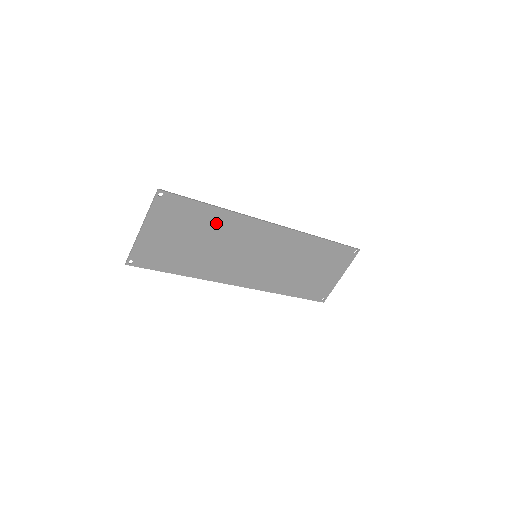
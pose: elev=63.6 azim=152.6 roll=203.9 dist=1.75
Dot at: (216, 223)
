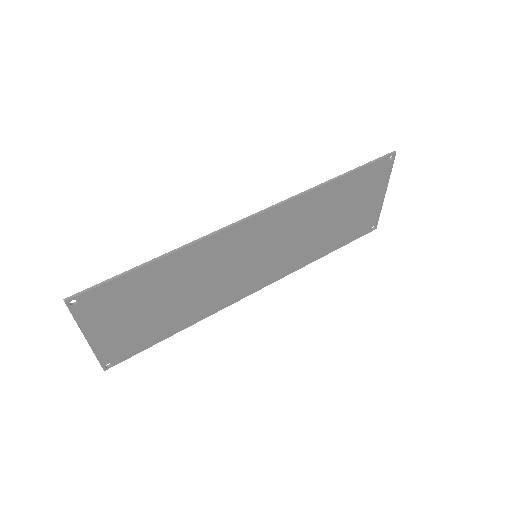
Dot at: (175, 270)
